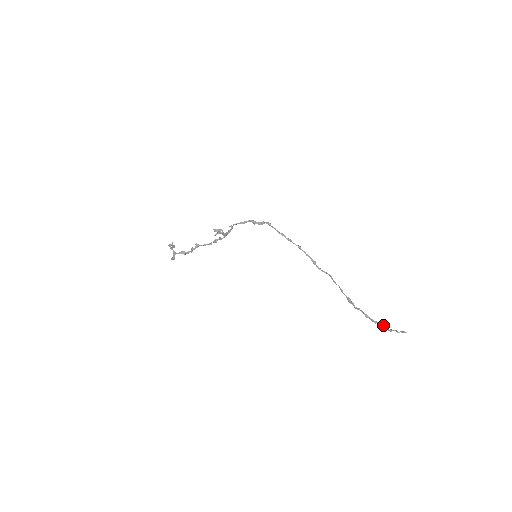
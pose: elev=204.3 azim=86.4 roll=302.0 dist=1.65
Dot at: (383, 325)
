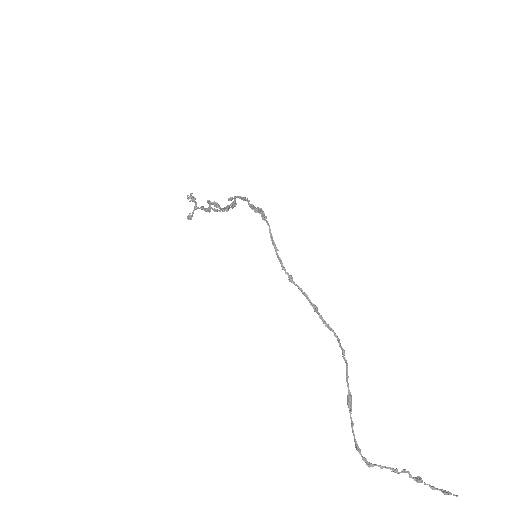
Dot at: (395, 469)
